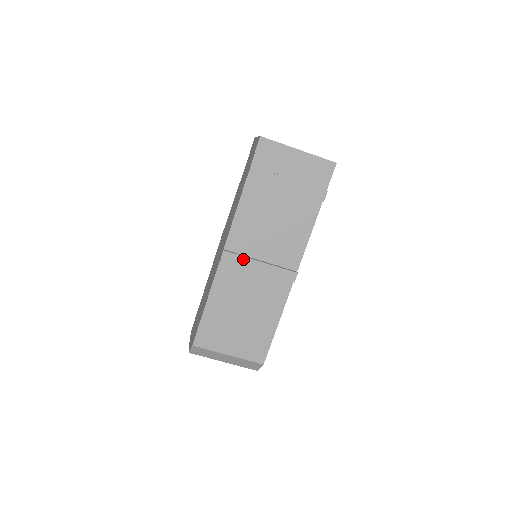
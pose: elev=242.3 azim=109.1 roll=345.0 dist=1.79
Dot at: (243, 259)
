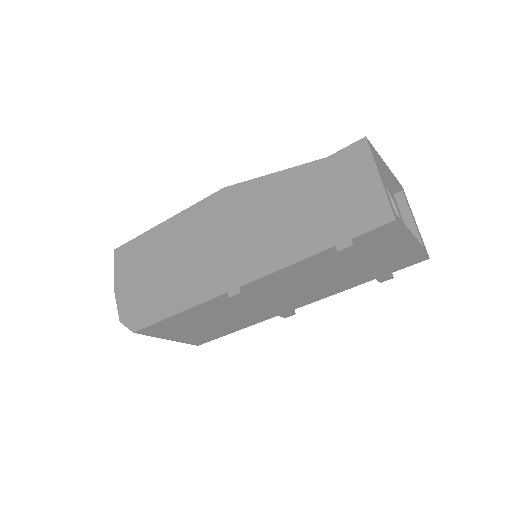
Dot at: (254, 300)
